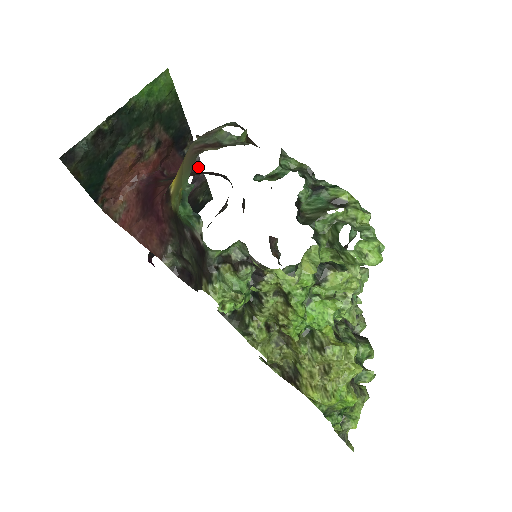
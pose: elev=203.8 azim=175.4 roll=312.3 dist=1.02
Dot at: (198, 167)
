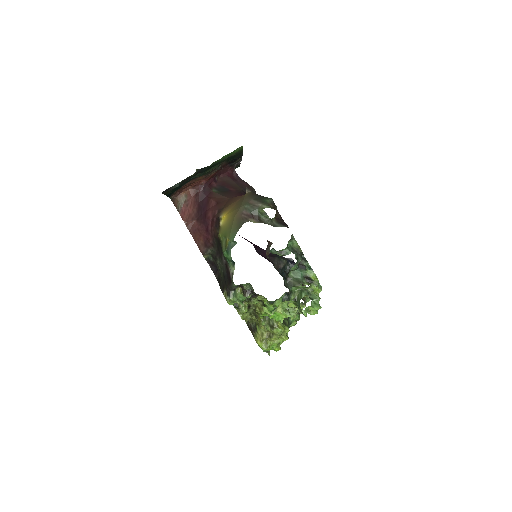
Dot at: occluded
